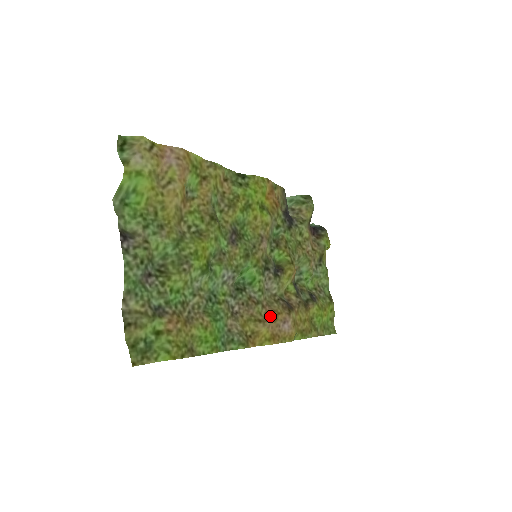
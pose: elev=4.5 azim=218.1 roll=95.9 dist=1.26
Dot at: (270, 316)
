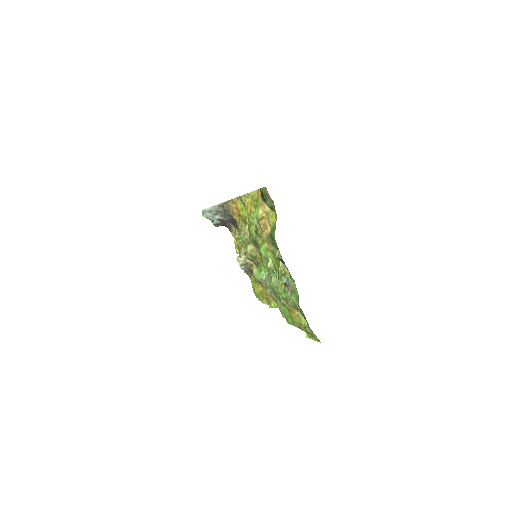
Dot at: occluded
